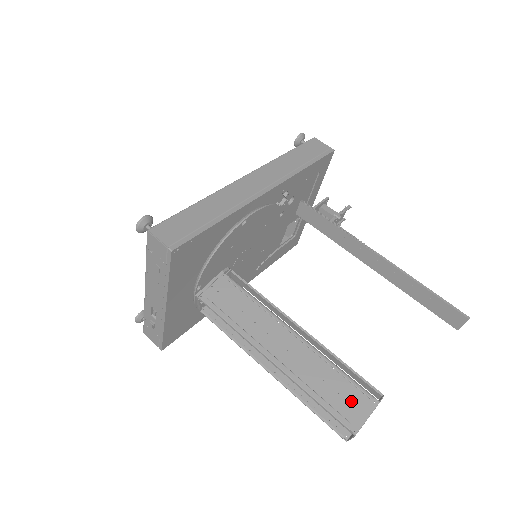
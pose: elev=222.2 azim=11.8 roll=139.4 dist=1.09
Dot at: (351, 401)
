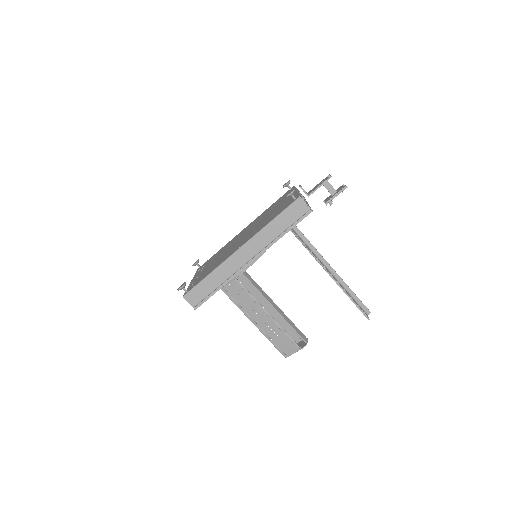
Dot at: (288, 346)
